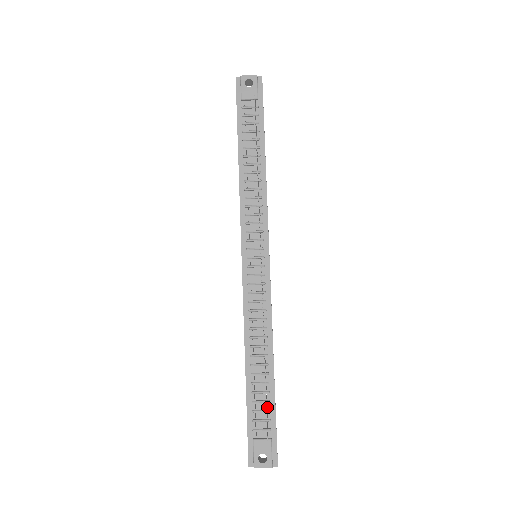
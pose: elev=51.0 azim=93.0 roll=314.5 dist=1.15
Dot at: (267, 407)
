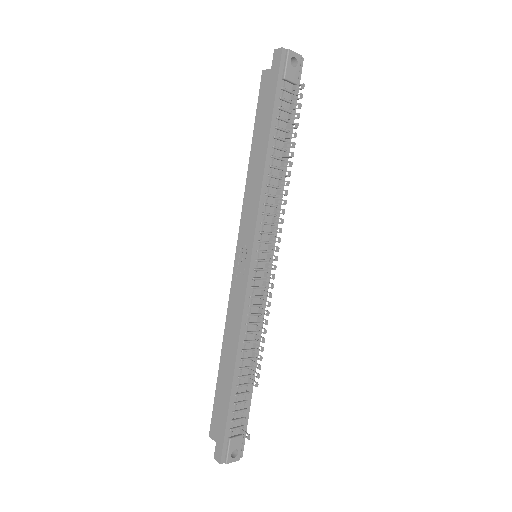
Dot at: (244, 406)
